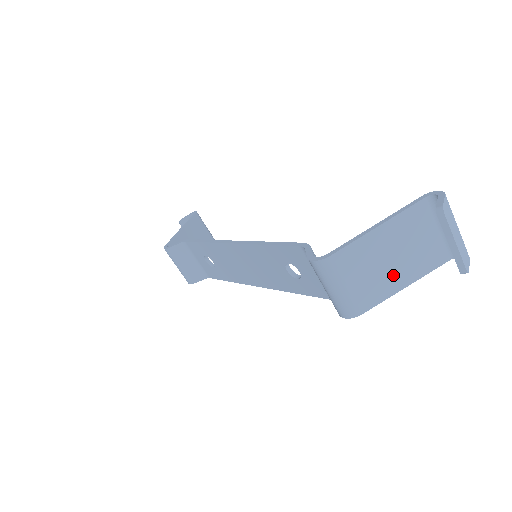
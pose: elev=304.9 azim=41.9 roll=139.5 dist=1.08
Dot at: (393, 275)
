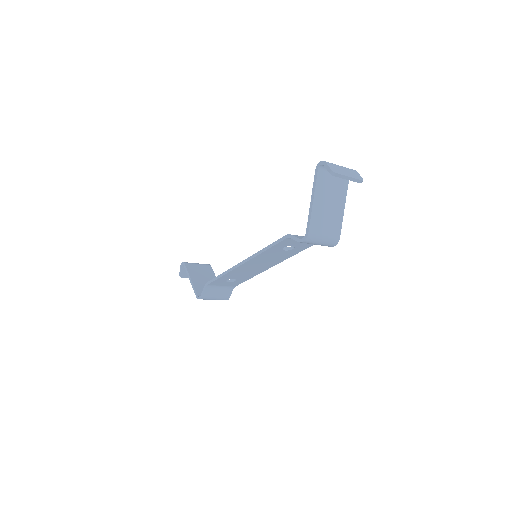
Dot at: (336, 210)
